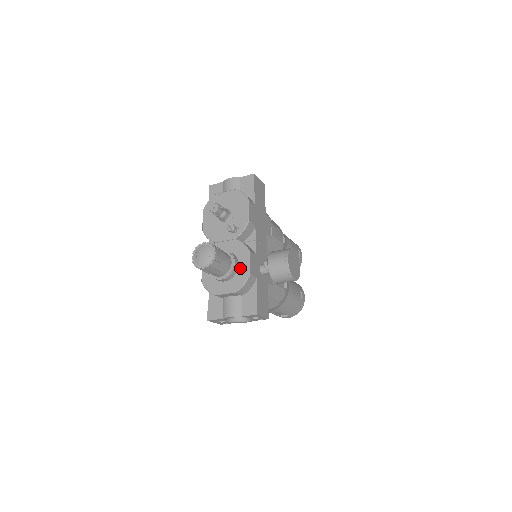
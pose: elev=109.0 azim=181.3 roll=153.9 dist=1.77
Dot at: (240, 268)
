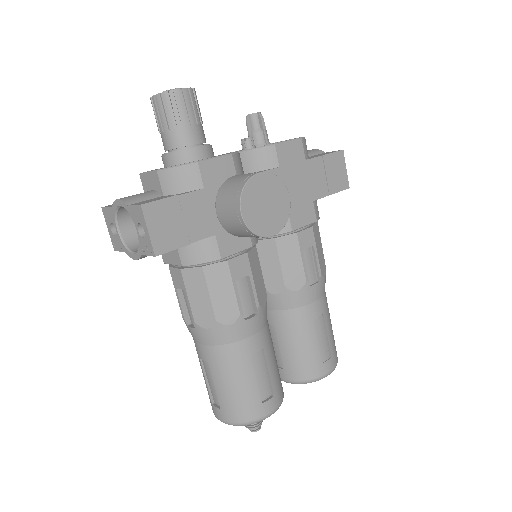
Dot at: occluded
